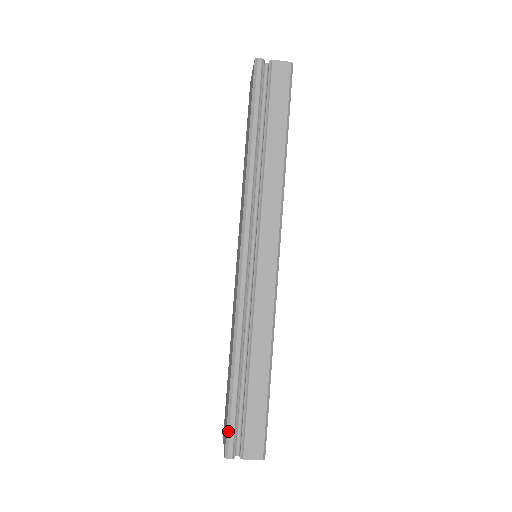
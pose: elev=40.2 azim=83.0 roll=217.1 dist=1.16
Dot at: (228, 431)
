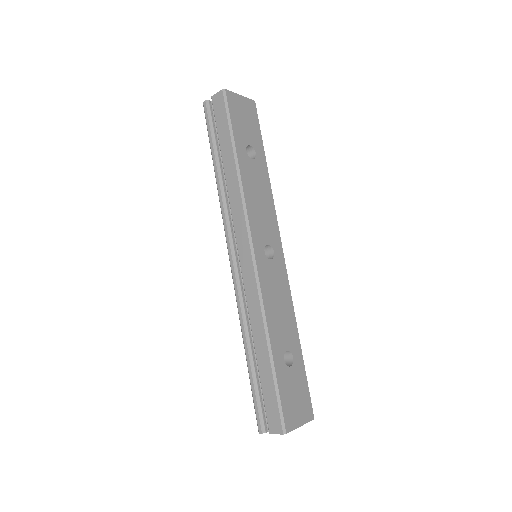
Dot at: (255, 409)
